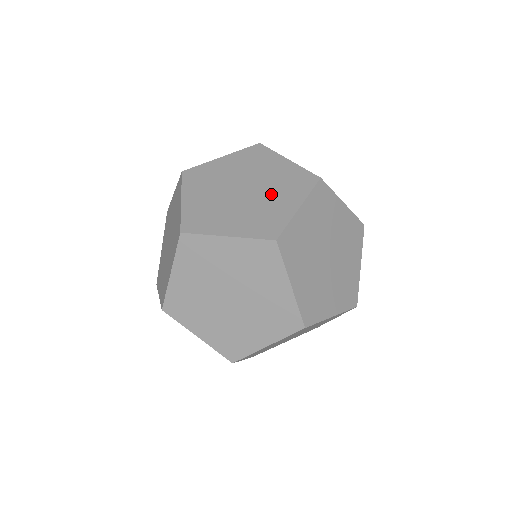
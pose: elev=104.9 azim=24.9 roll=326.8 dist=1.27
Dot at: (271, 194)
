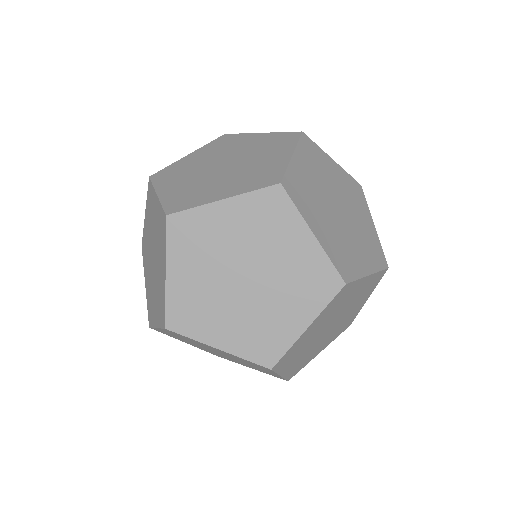
Dot at: (229, 178)
